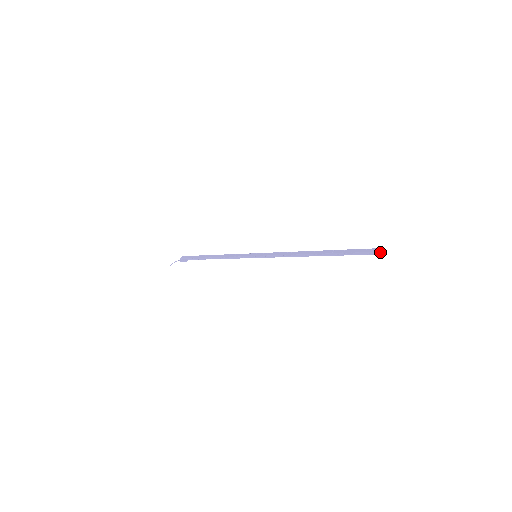
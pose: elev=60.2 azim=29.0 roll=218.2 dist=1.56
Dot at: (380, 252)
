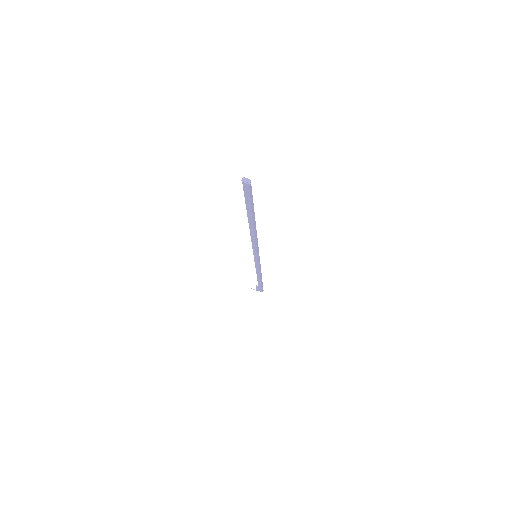
Dot at: (243, 178)
